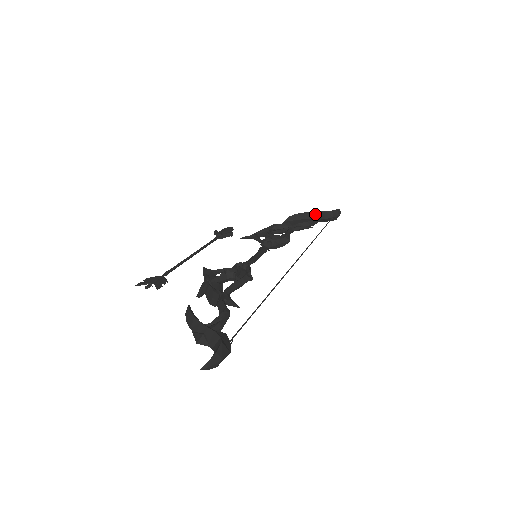
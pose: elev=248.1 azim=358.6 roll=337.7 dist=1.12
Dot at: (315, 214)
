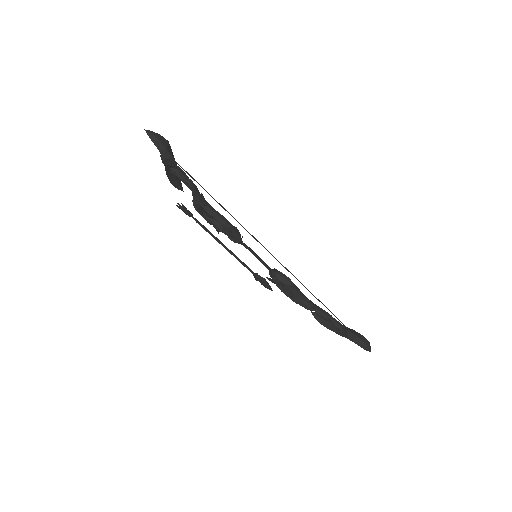
Dot at: occluded
